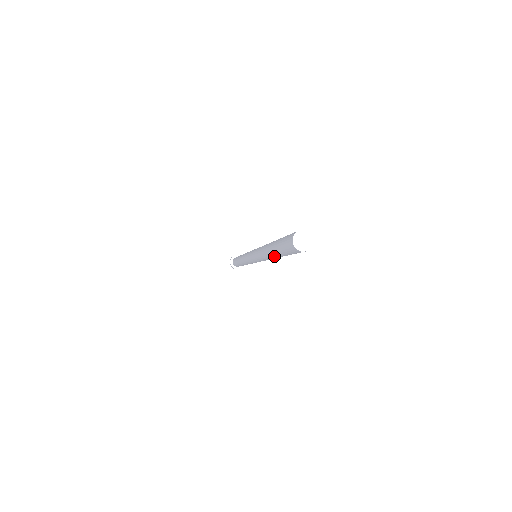
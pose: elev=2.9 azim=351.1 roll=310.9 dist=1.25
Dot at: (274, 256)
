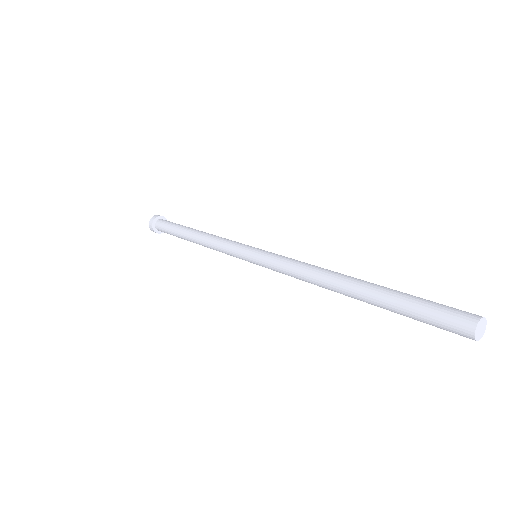
Dot at: occluded
